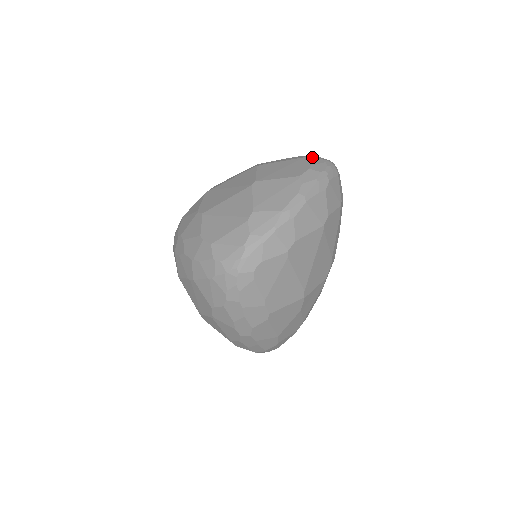
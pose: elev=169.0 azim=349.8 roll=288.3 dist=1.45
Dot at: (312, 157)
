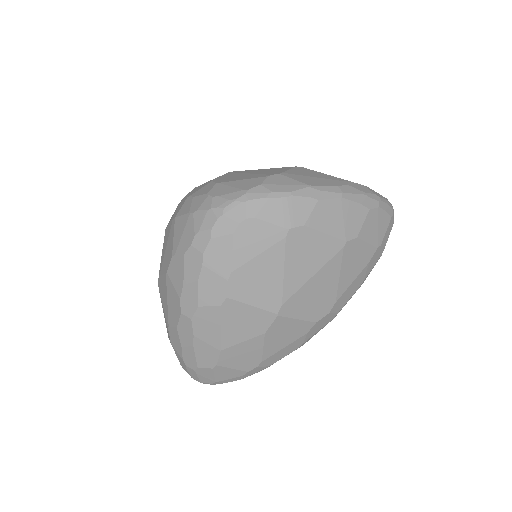
Dot at: occluded
